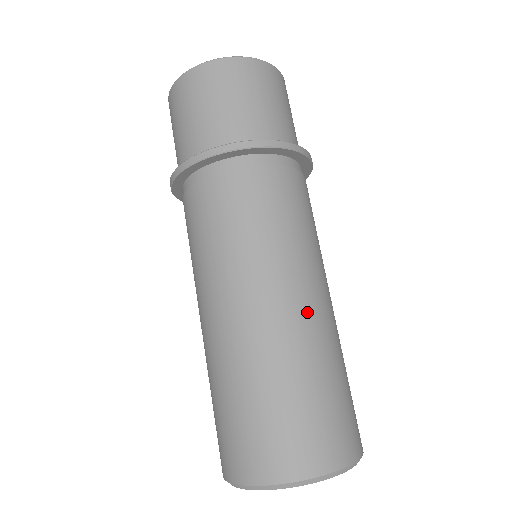
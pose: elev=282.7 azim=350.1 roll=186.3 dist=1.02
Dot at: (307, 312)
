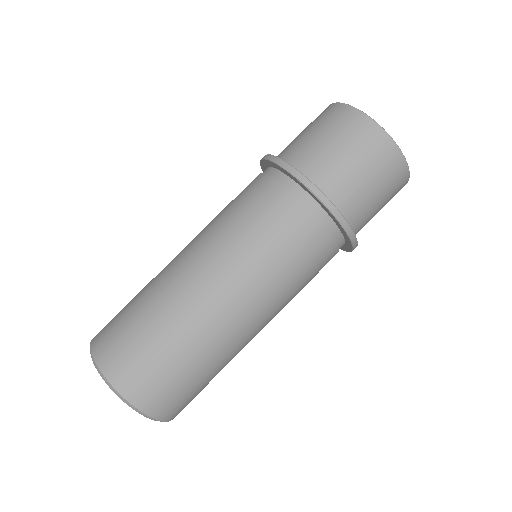
Dot at: (251, 338)
